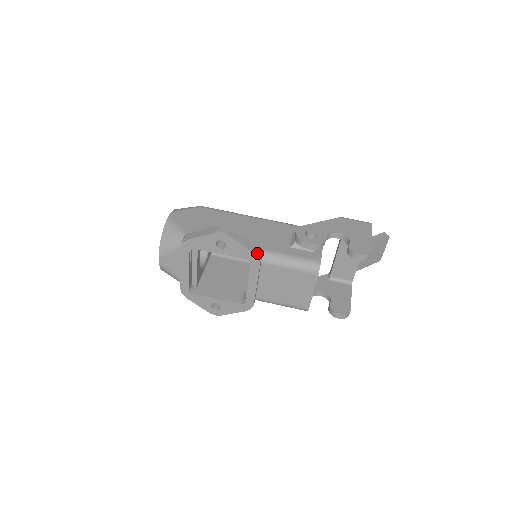
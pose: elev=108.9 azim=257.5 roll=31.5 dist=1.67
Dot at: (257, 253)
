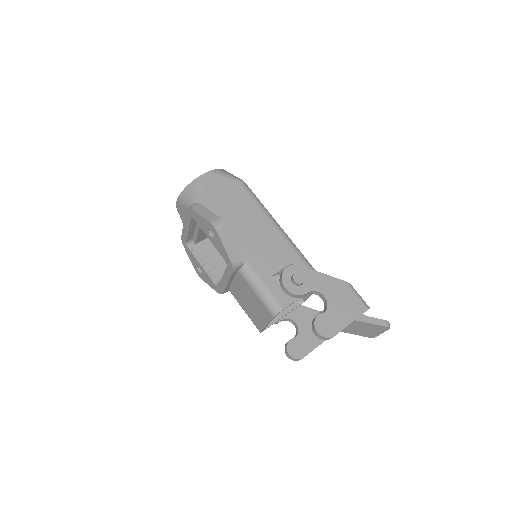
Dot at: (235, 262)
